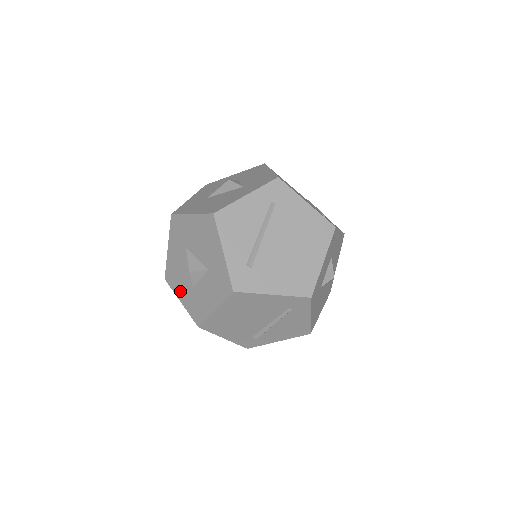
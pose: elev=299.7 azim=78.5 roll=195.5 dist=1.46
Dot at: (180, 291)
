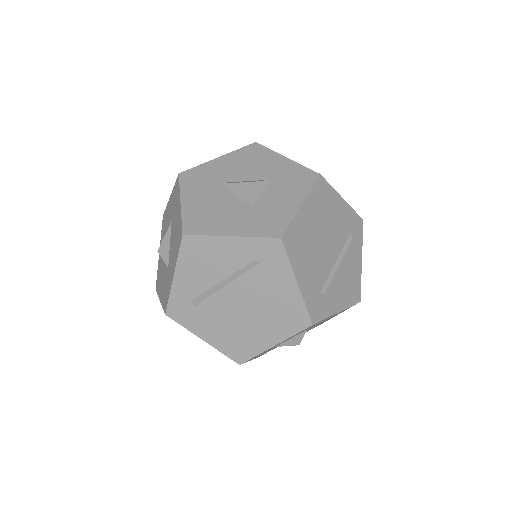
Dot at: occluded
